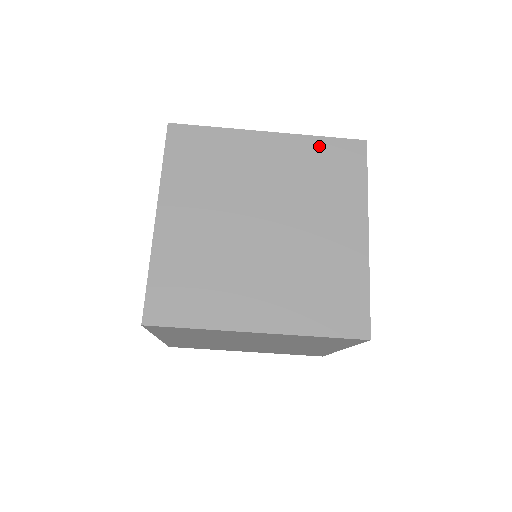
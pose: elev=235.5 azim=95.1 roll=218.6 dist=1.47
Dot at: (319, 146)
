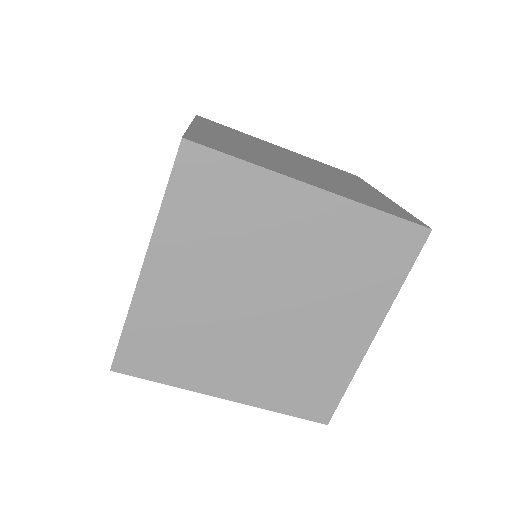
Dot at: (370, 223)
